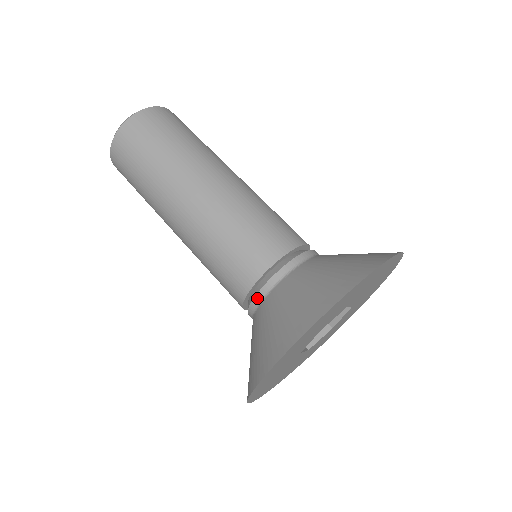
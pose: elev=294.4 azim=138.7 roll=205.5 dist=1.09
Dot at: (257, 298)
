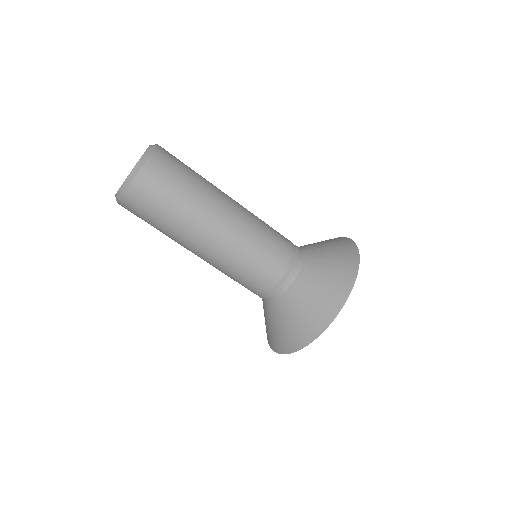
Dot at: (264, 299)
